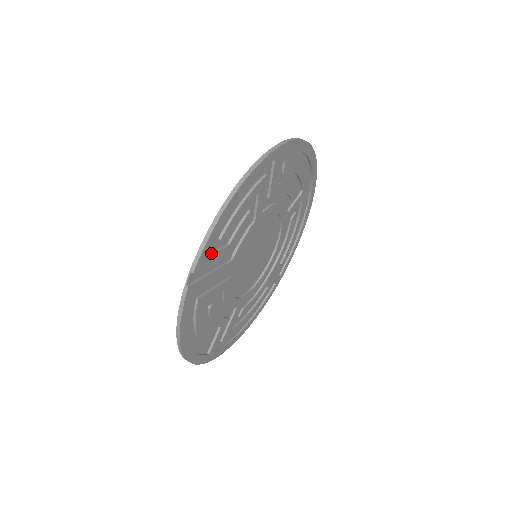
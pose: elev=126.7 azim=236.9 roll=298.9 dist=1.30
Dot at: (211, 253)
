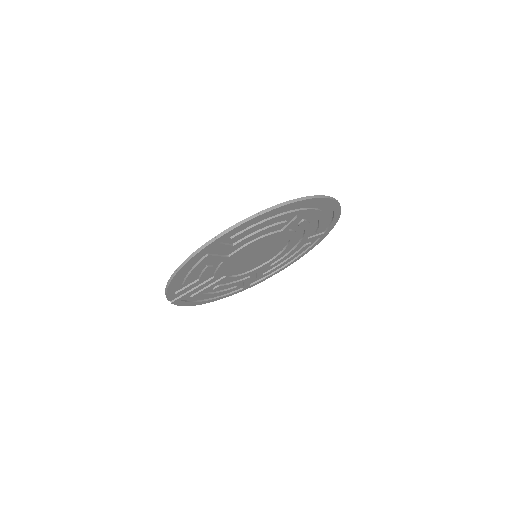
Dot at: (180, 290)
